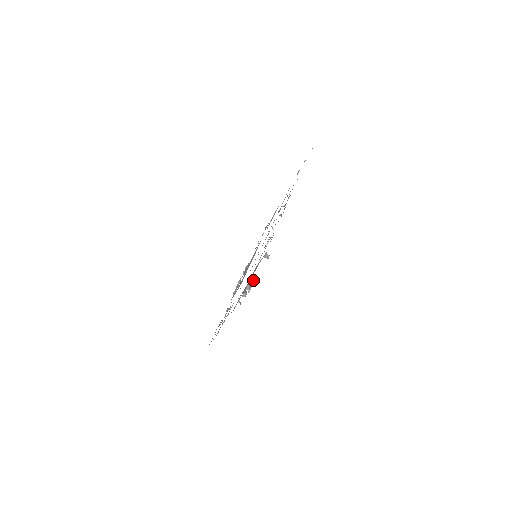
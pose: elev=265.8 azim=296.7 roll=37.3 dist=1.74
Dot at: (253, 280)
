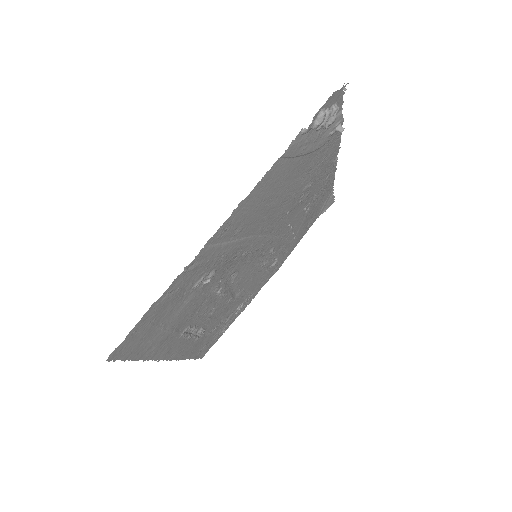
Dot at: (338, 107)
